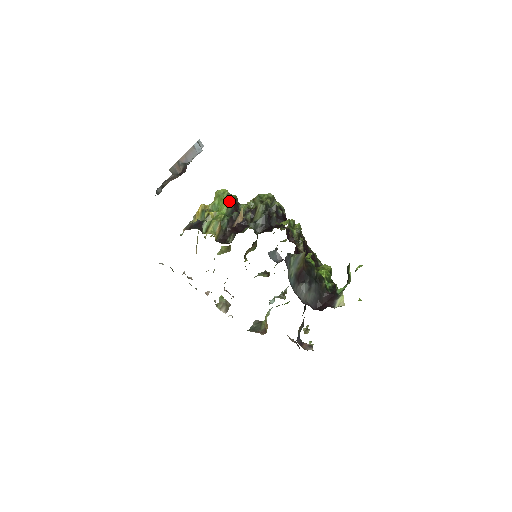
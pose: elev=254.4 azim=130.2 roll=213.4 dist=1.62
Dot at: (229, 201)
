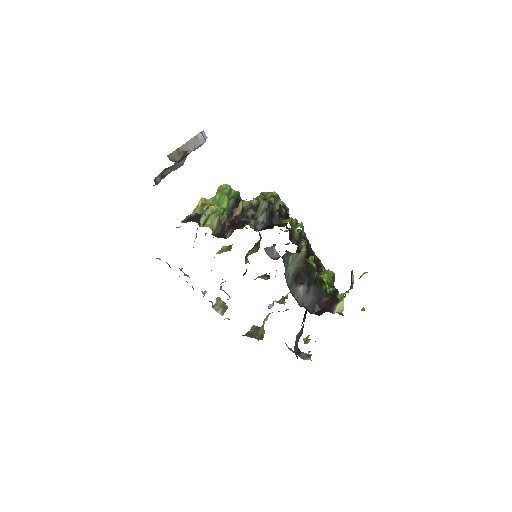
Dot at: (231, 196)
